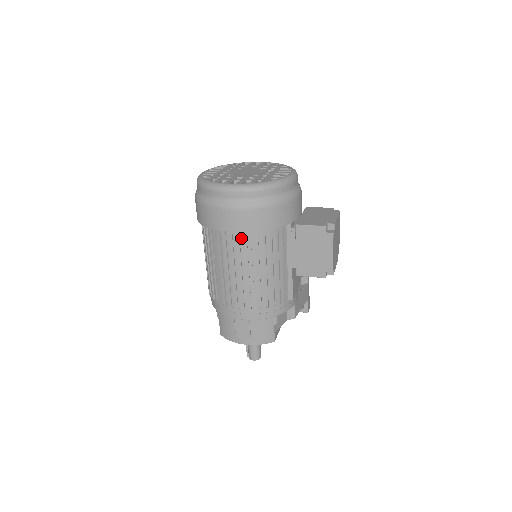
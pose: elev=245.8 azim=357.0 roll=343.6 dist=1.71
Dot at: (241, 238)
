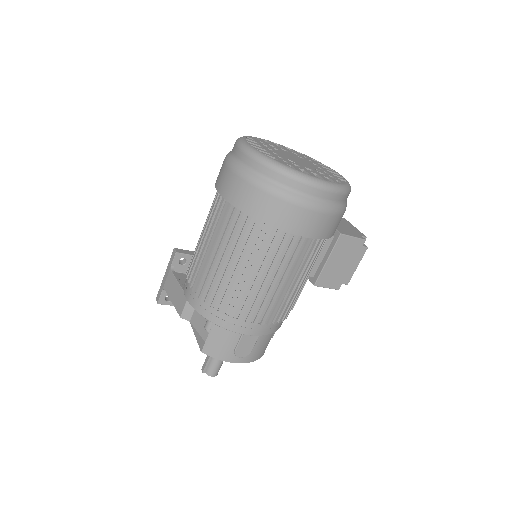
Dot at: (301, 244)
